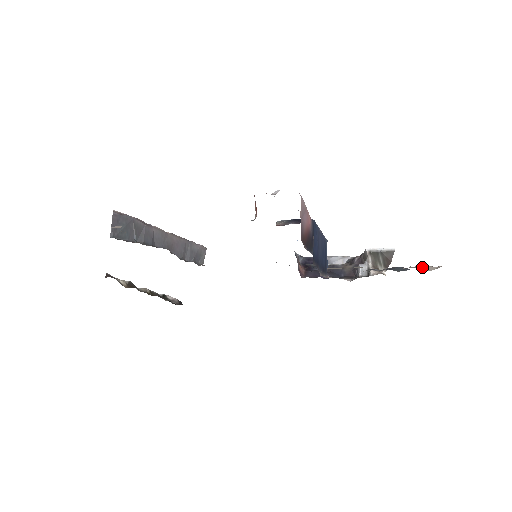
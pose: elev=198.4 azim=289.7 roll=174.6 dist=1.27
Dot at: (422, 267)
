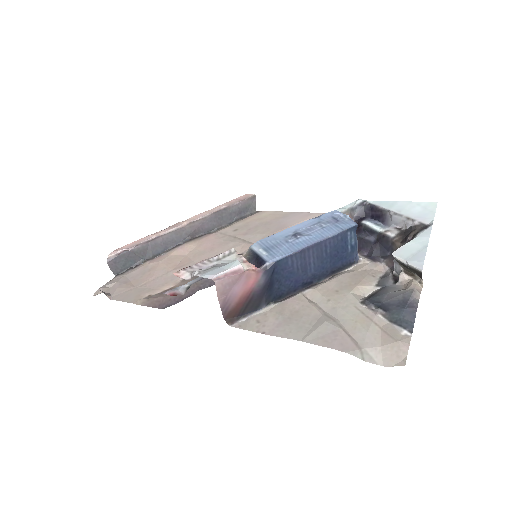
Dot at: (387, 351)
